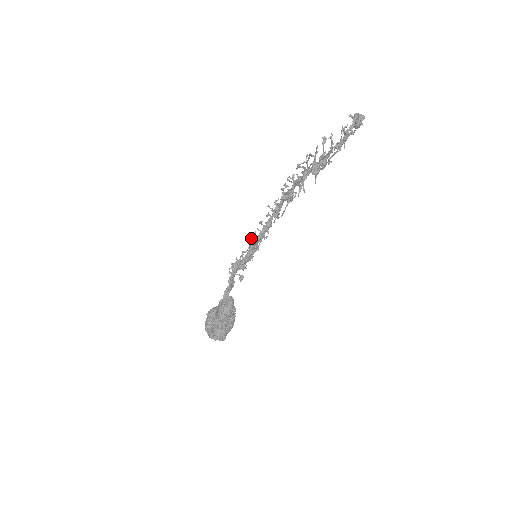
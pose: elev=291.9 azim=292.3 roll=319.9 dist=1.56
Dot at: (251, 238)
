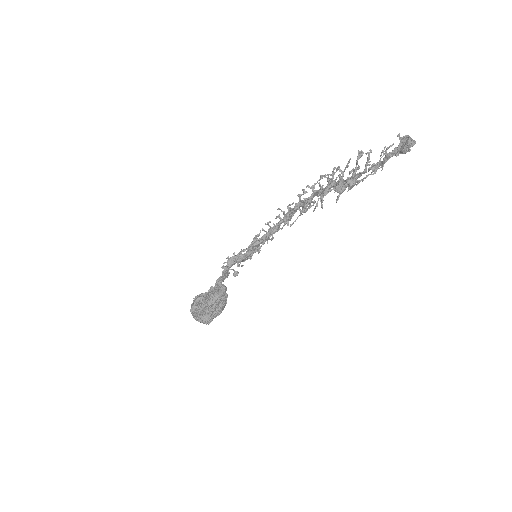
Dot at: occluded
